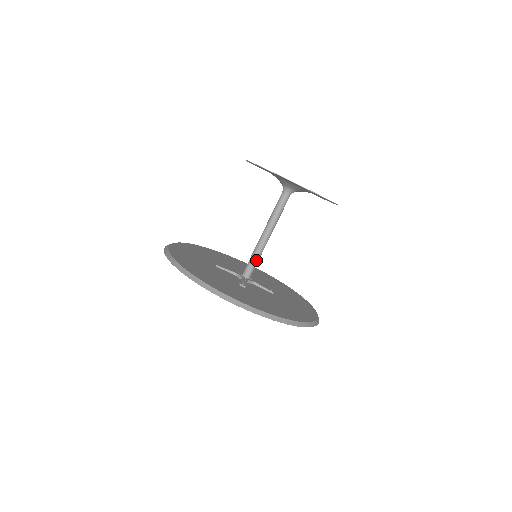
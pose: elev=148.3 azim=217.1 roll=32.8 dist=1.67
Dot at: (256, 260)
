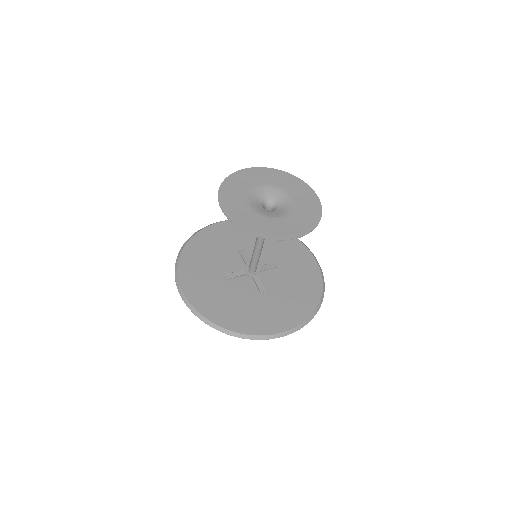
Dot at: (258, 260)
